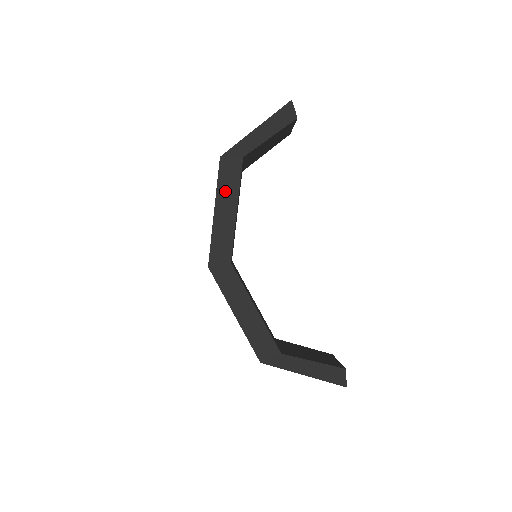
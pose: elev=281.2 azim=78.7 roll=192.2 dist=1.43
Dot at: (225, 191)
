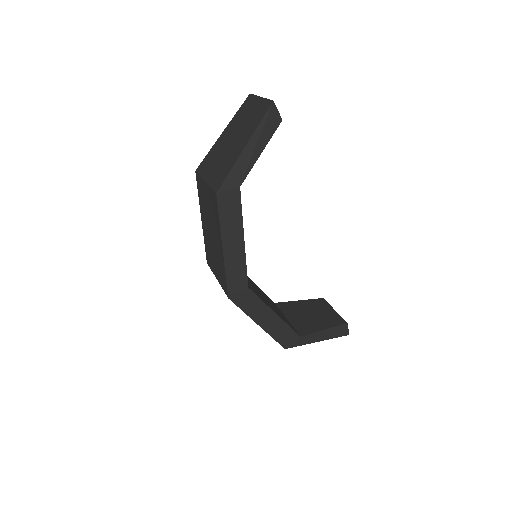
Dot at: (229, 226)
